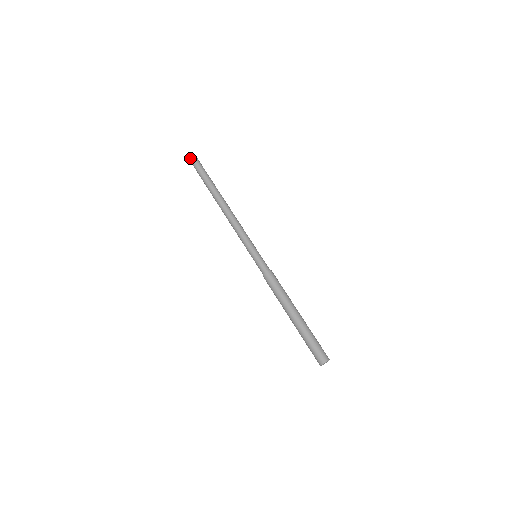
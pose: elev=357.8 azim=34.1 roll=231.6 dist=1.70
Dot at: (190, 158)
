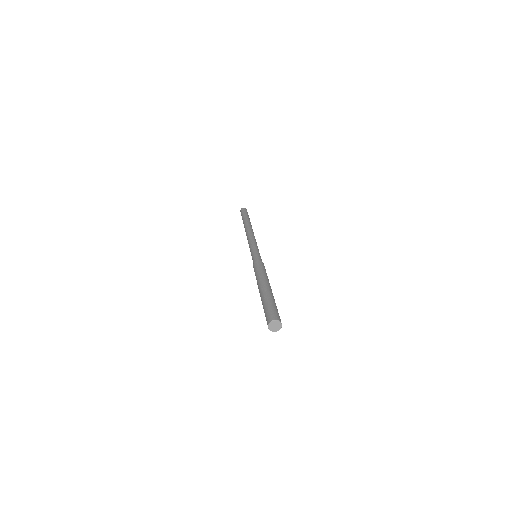
Dot at: (240, 211)
